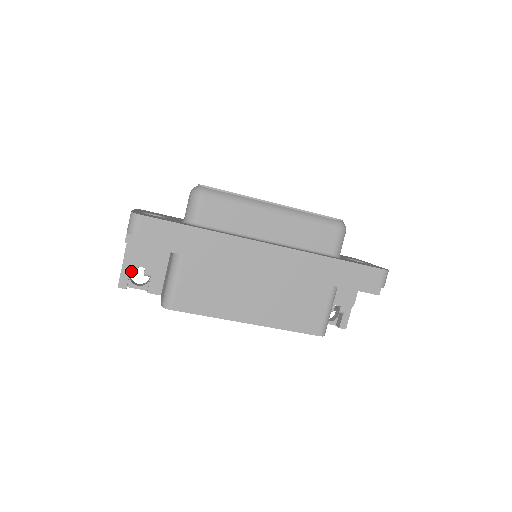
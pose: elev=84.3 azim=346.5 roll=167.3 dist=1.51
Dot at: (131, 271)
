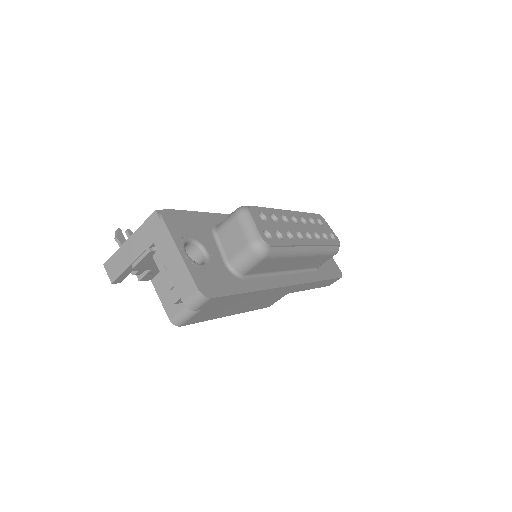
Dot at: (135, 274)
